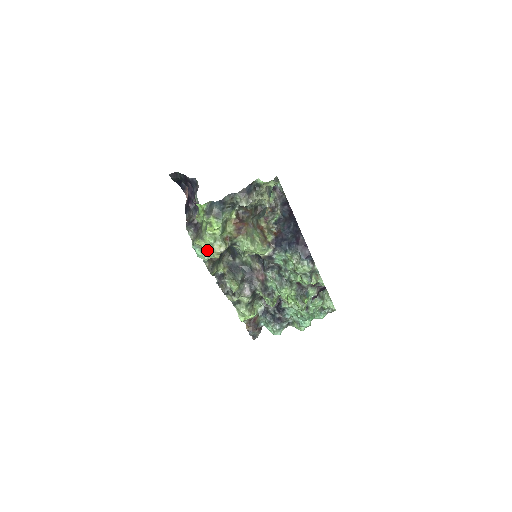
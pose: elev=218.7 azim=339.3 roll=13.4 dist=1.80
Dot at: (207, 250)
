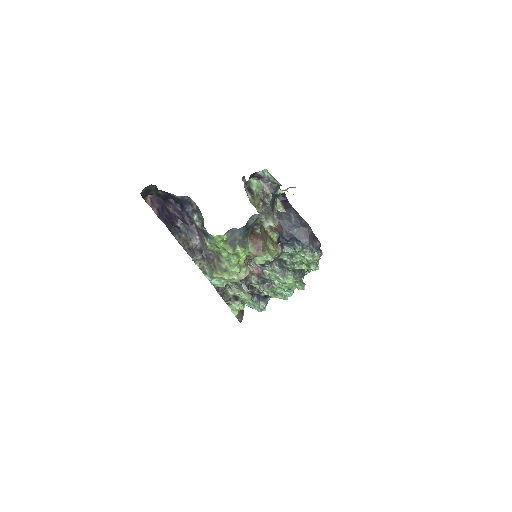
Dot at: (229, 279)
